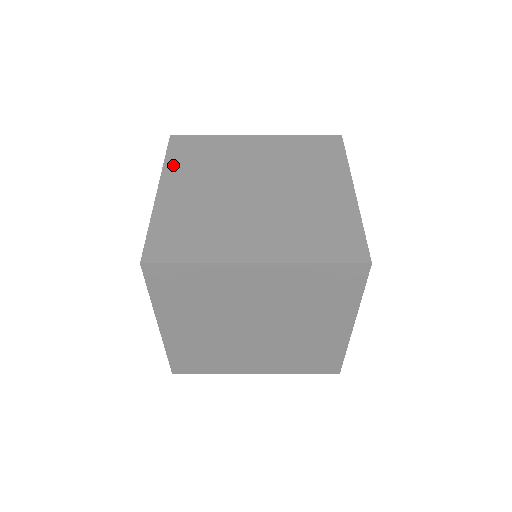
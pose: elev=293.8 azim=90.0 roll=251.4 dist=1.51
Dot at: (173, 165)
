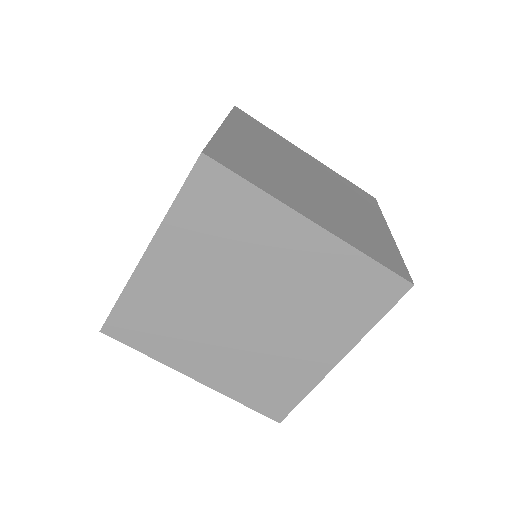
Dot at: (178, 222)
